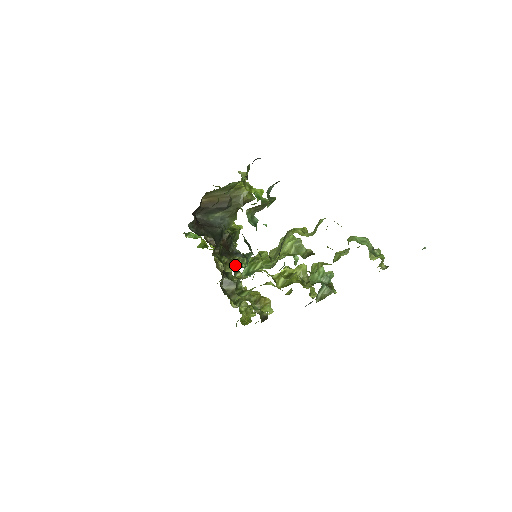
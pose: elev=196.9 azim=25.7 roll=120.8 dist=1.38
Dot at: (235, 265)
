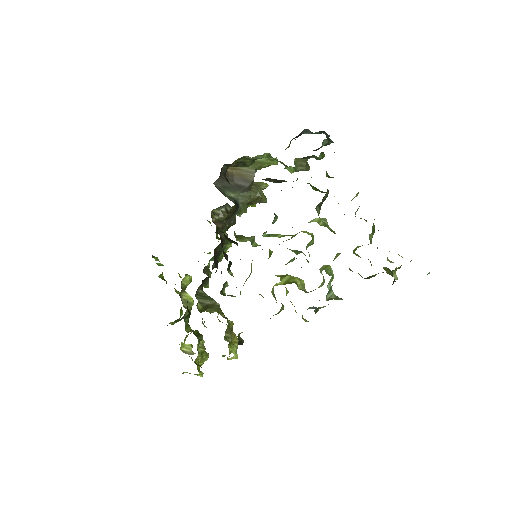
Dot at: (246, 239)
